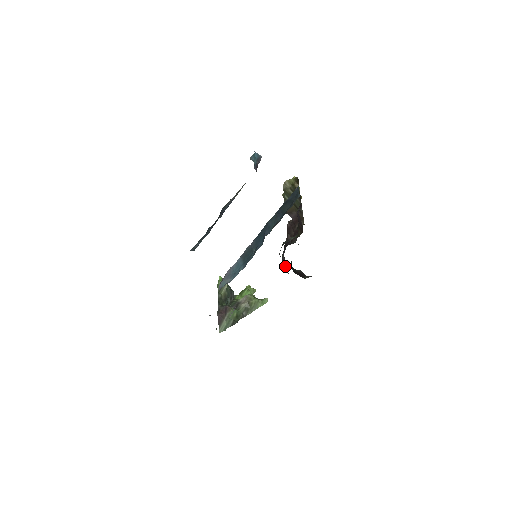
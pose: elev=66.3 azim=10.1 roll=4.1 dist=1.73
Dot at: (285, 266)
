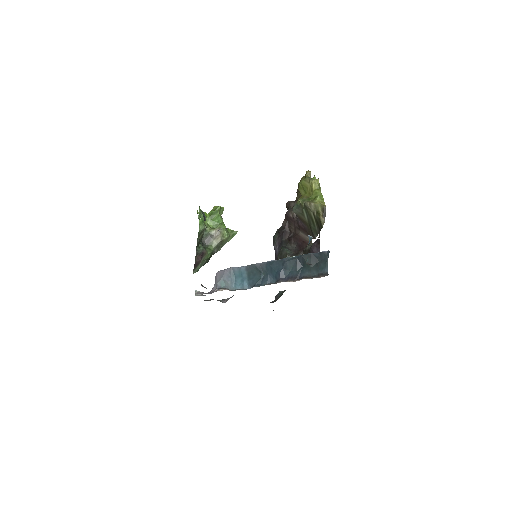
Dot at: (275, 256)
